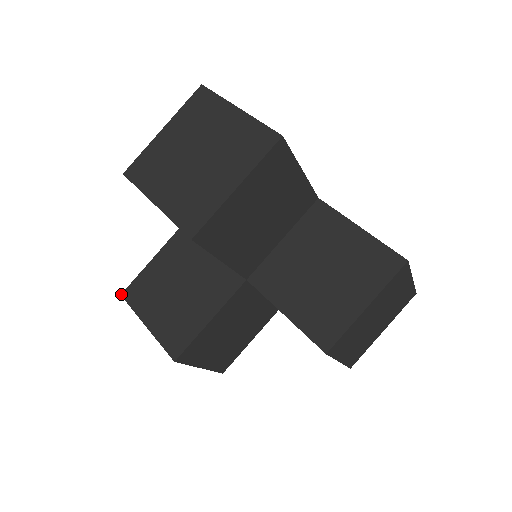
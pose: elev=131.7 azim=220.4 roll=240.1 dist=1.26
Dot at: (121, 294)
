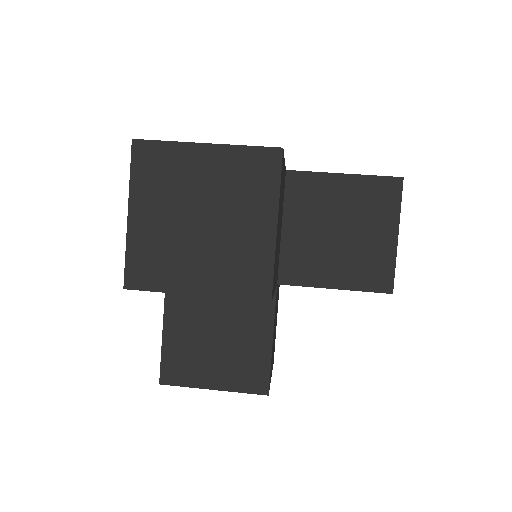
Dot at: (159, 383)
